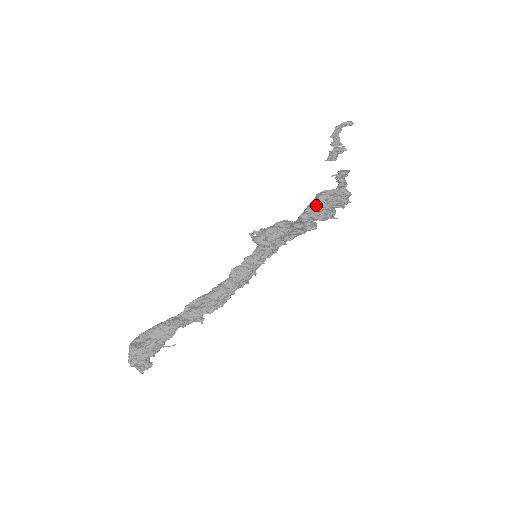
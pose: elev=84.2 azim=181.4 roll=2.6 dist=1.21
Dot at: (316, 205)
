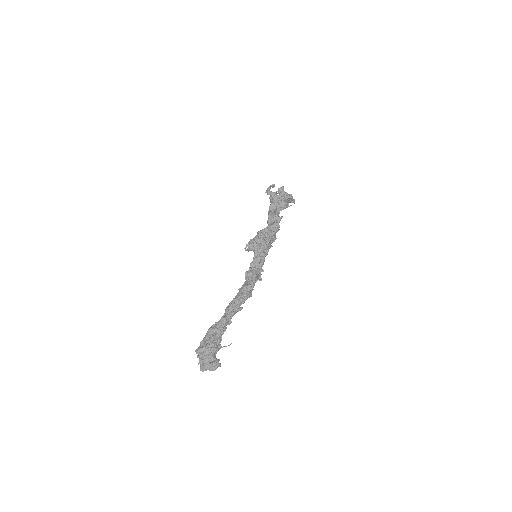
Dot at: (274, 202)
